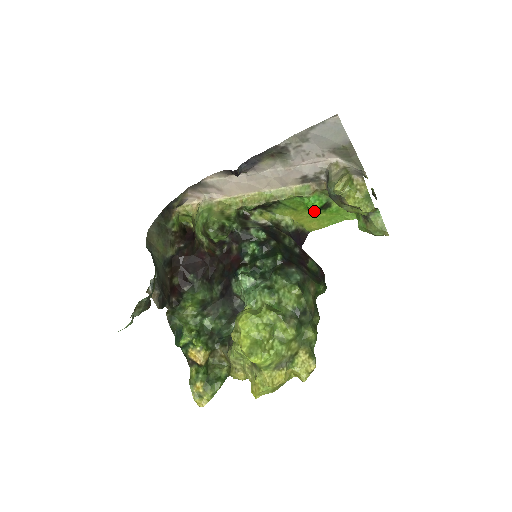
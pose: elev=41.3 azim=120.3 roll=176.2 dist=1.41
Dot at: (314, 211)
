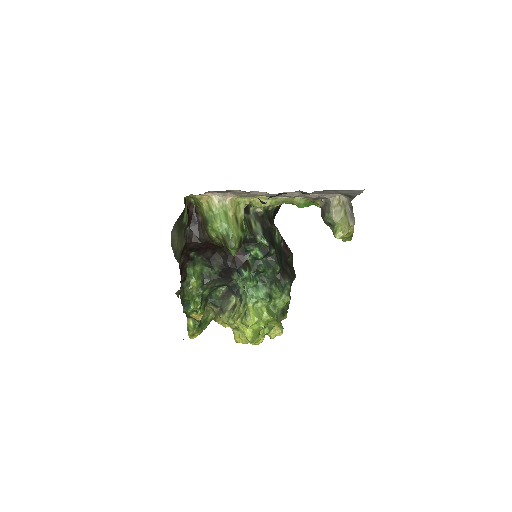
Dot at: occluded
